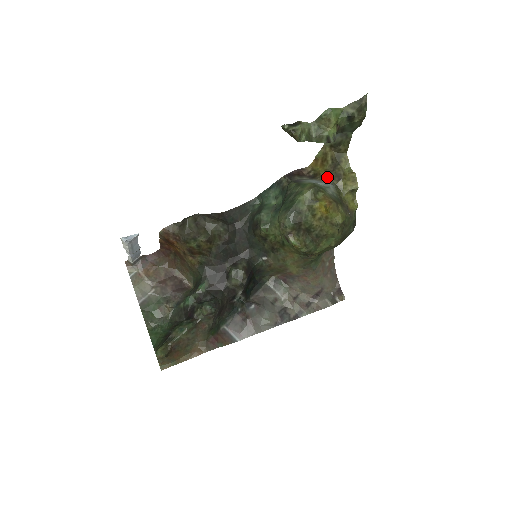
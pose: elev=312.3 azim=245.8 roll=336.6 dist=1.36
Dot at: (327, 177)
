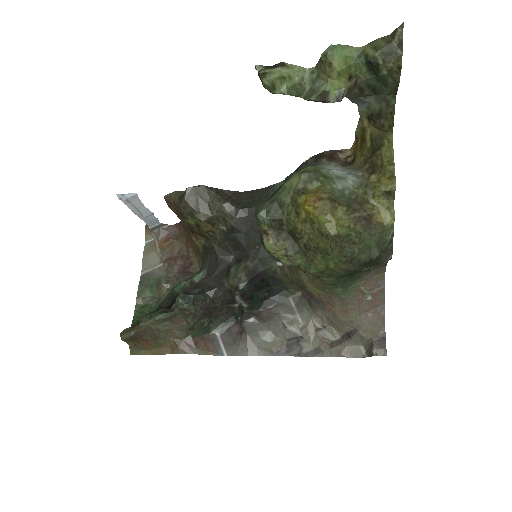
Dot at: (359, 166)
